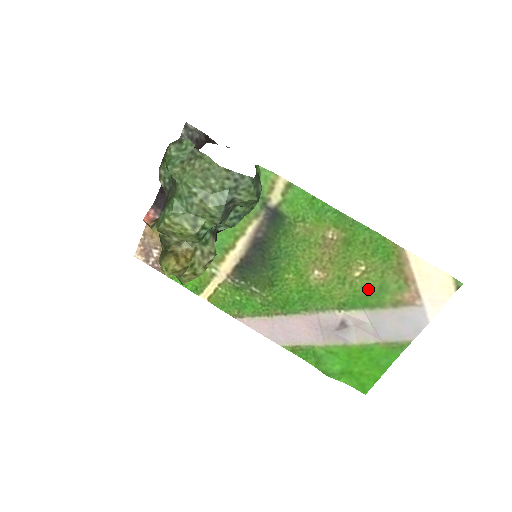
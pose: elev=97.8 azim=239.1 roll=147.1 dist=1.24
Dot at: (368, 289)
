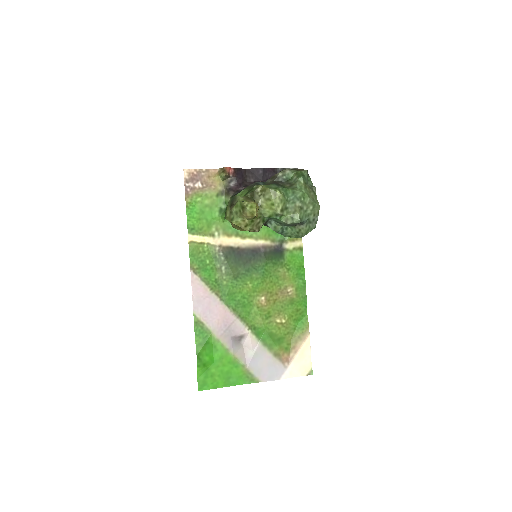
Dot at: (274, 333)
